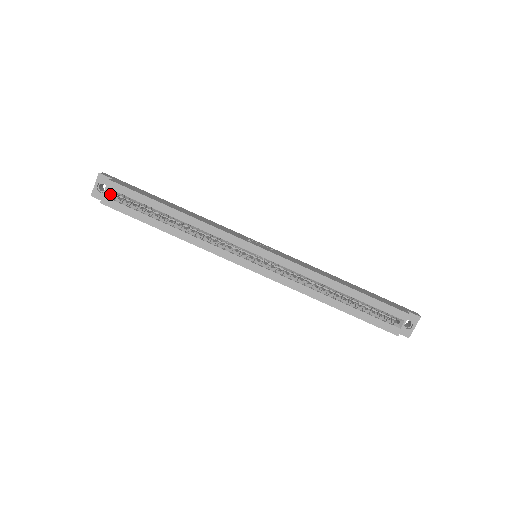
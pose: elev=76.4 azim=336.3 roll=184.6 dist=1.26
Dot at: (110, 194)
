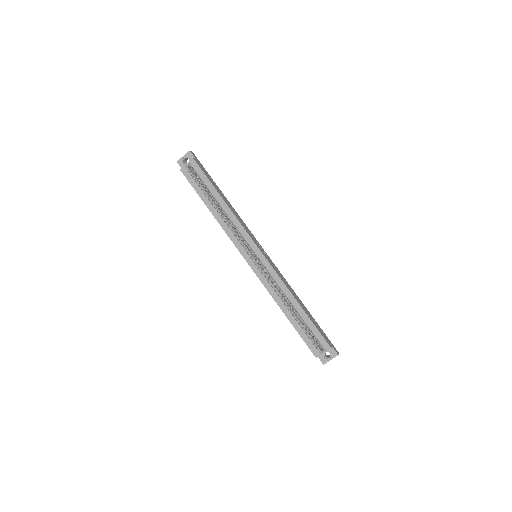
Dot at: (189, 167)
